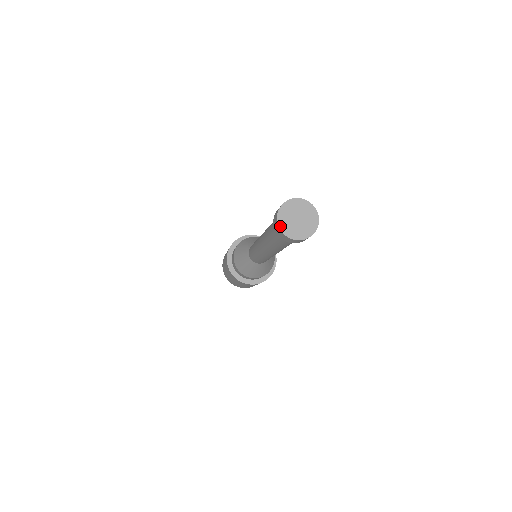
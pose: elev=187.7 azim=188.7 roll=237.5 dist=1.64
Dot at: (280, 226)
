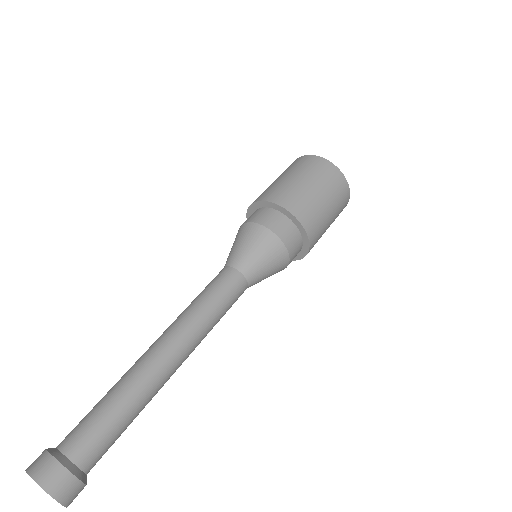
Dot at: occluded
